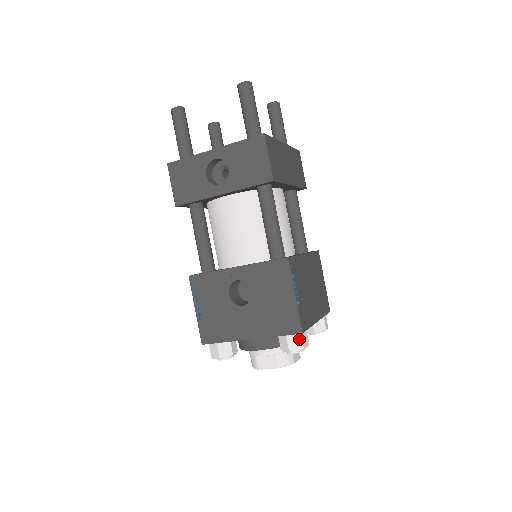
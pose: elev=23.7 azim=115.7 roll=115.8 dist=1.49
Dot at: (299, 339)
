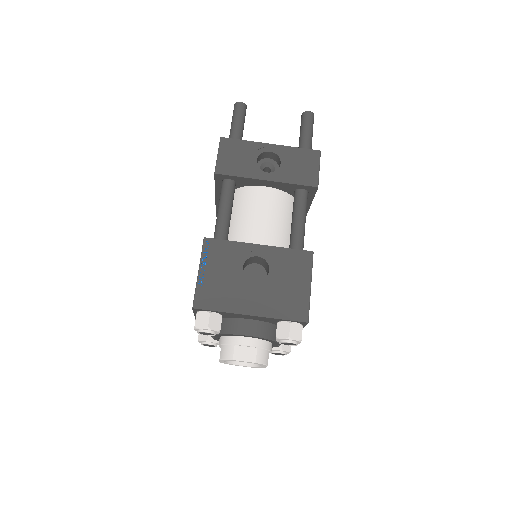
Dot at: (300, 329)
